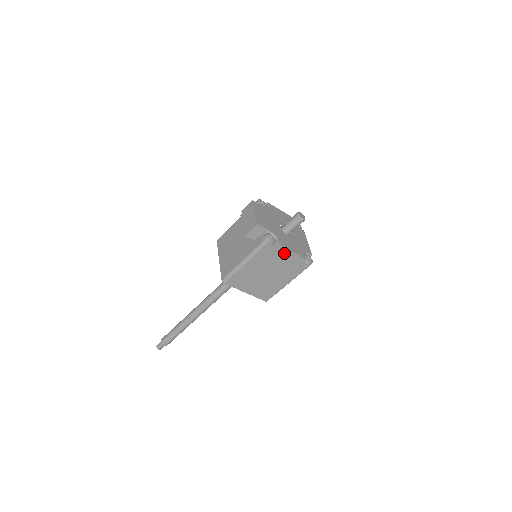
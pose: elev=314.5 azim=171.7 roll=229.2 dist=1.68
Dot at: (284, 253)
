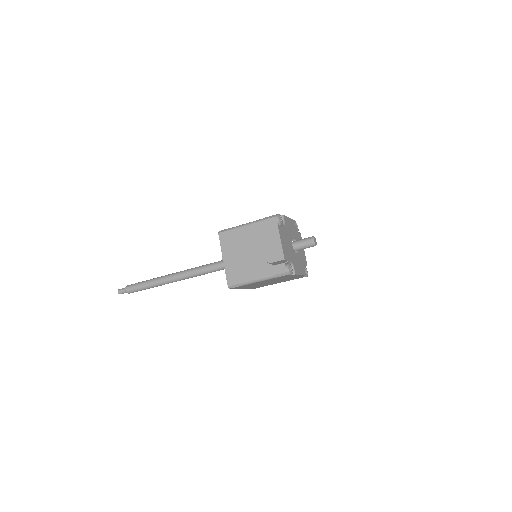
Dot at: (294, 276)
